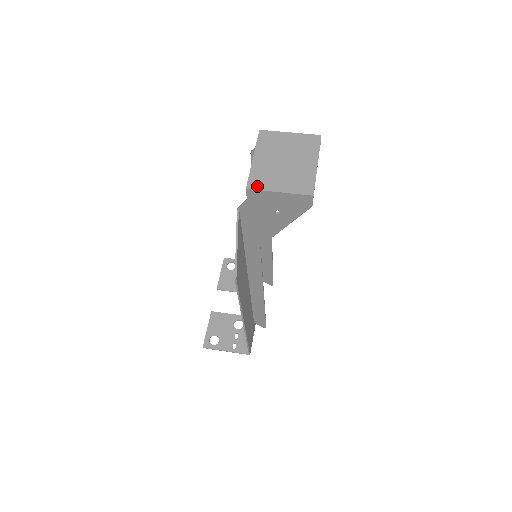
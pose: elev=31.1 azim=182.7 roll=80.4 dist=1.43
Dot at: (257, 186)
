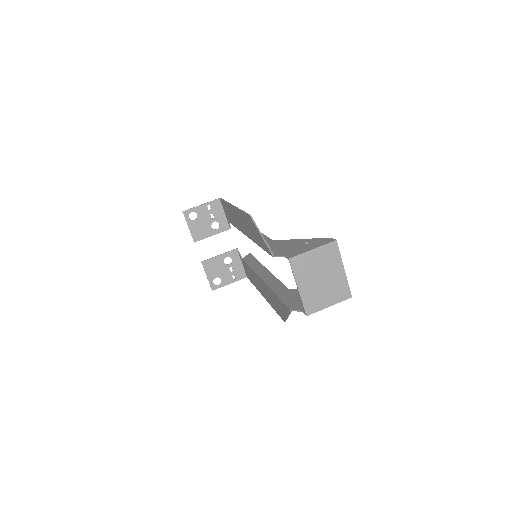
Dot at: (313, 310)
